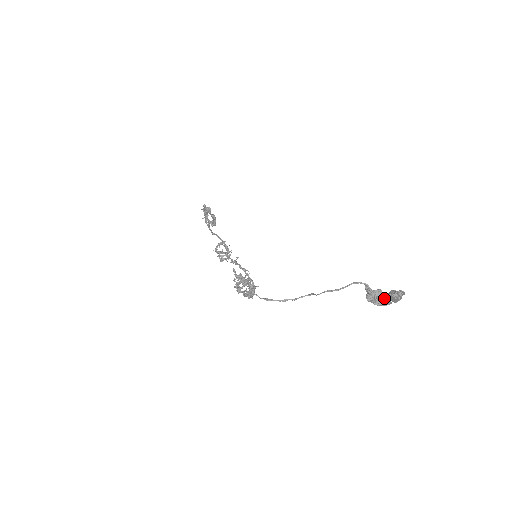
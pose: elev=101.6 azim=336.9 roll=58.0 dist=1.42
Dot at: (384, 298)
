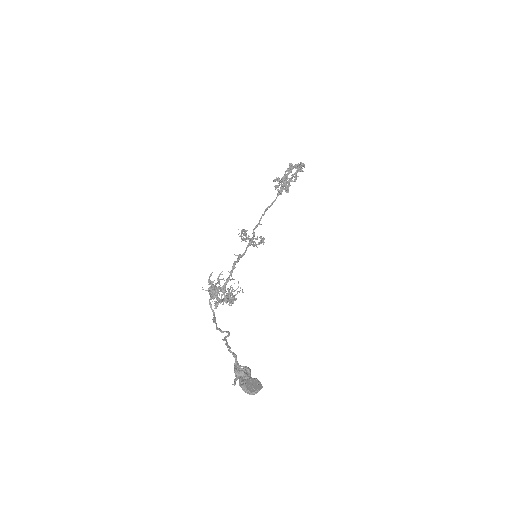
Dot at: occluded
